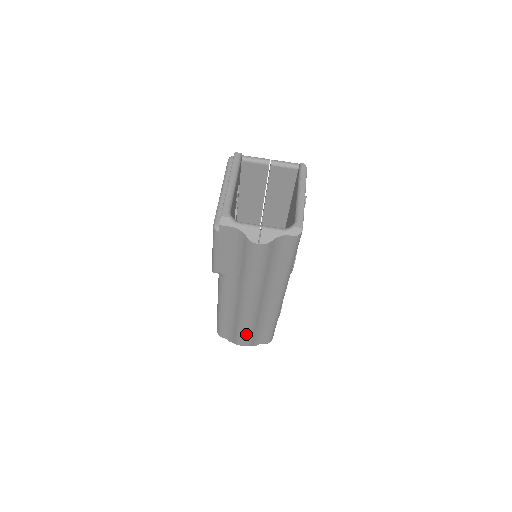
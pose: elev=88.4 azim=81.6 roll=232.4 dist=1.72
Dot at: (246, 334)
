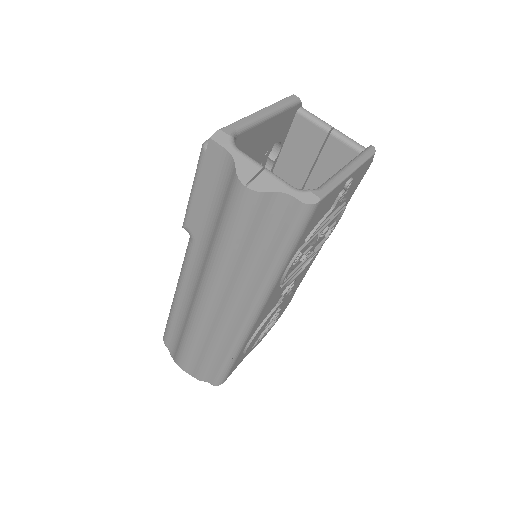
Dot at: (190, 350)
